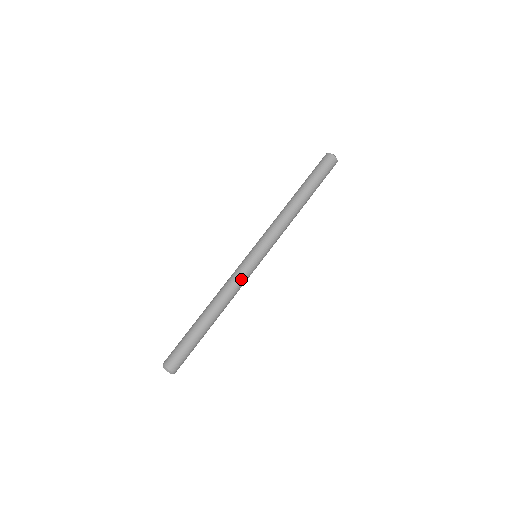
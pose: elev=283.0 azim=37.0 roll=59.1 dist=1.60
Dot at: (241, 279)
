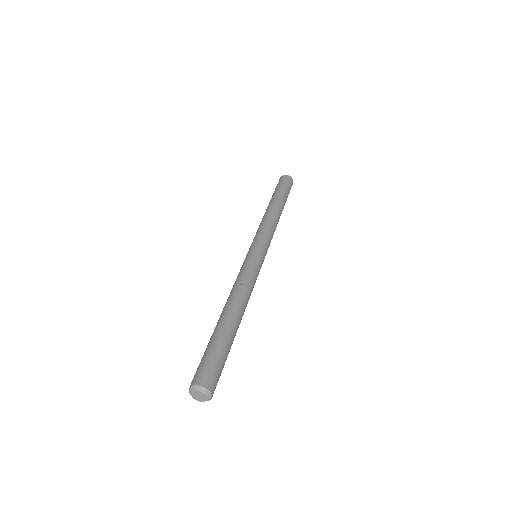
Dot at: (244, 270)
